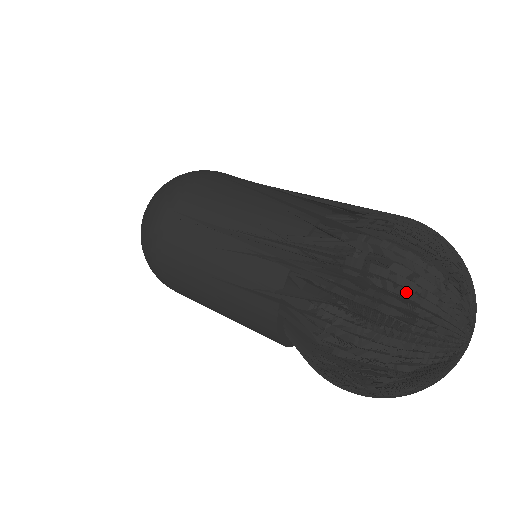
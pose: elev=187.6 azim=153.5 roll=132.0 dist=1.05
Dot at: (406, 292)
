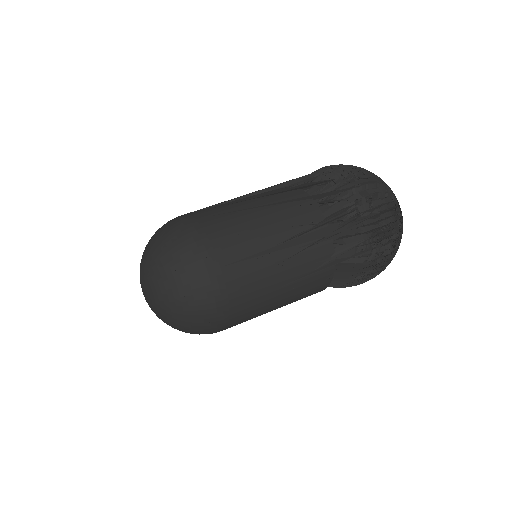
Dot at: (391, 204)
